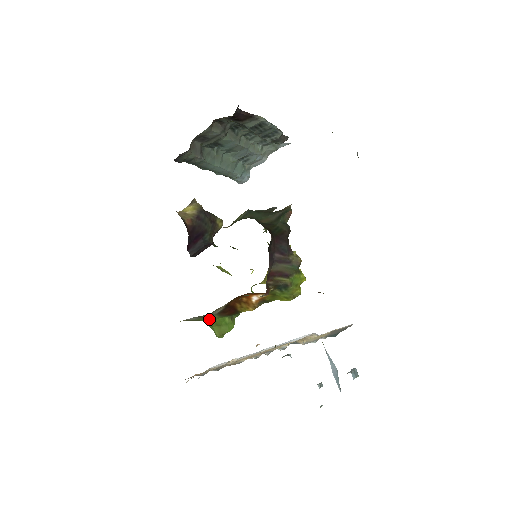
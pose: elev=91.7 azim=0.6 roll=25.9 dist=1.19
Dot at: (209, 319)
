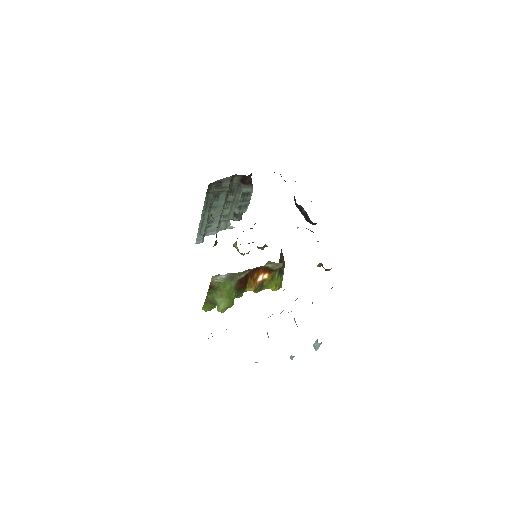
Dot at: (227, 287)
